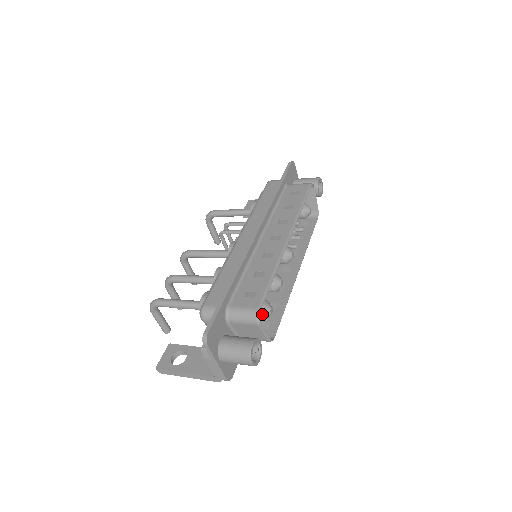
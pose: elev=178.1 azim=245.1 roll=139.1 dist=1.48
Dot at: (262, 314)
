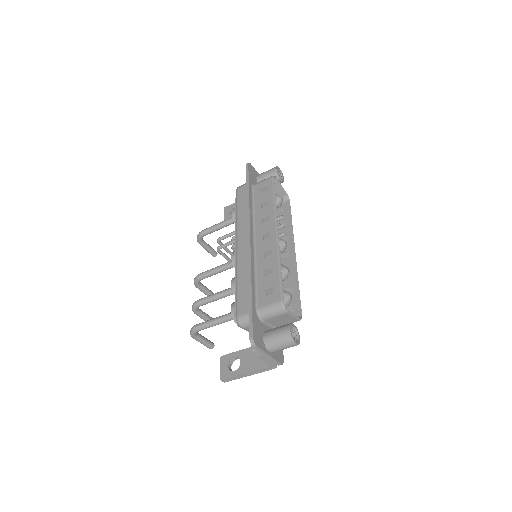
Dot at: (285, 302)
